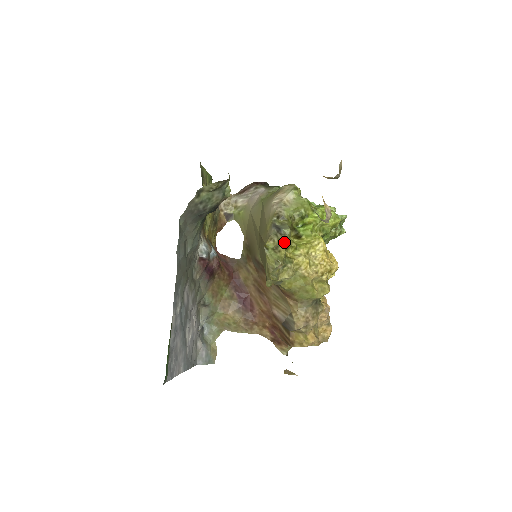
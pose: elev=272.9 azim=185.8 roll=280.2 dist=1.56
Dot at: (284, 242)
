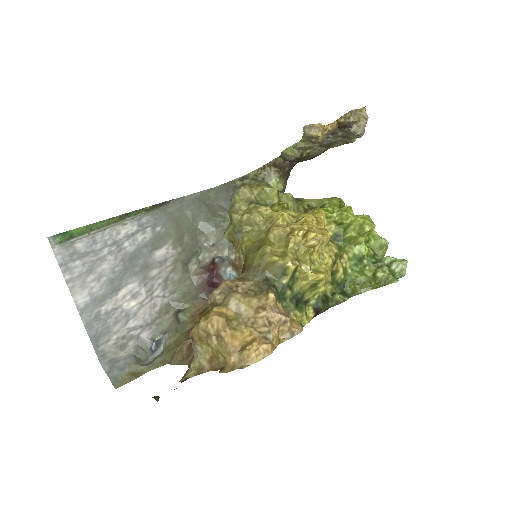
Dot at: (271, 188)
